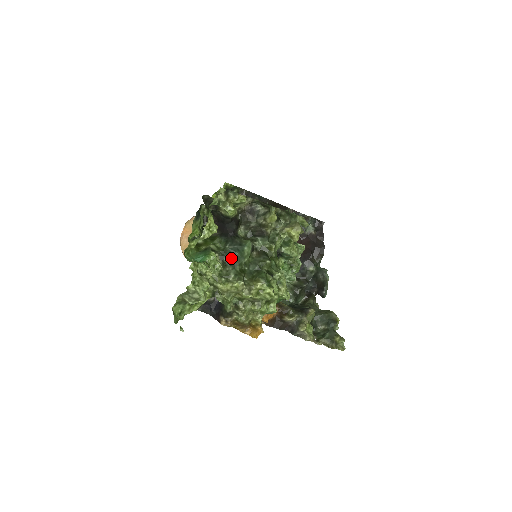
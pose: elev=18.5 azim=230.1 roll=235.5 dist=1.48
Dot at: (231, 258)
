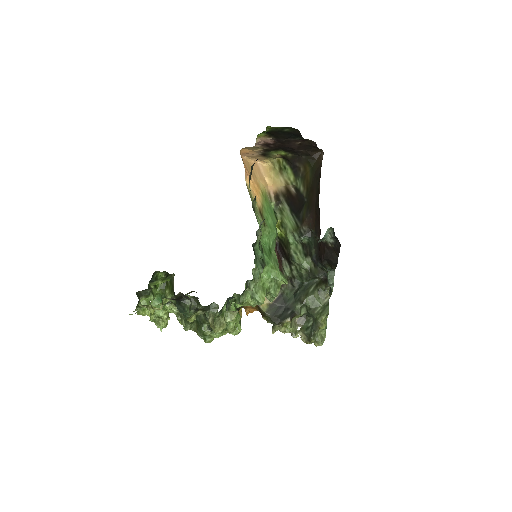
Dot at: occluded
